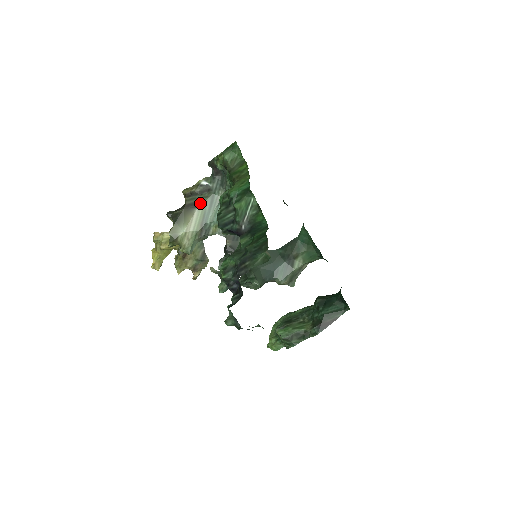
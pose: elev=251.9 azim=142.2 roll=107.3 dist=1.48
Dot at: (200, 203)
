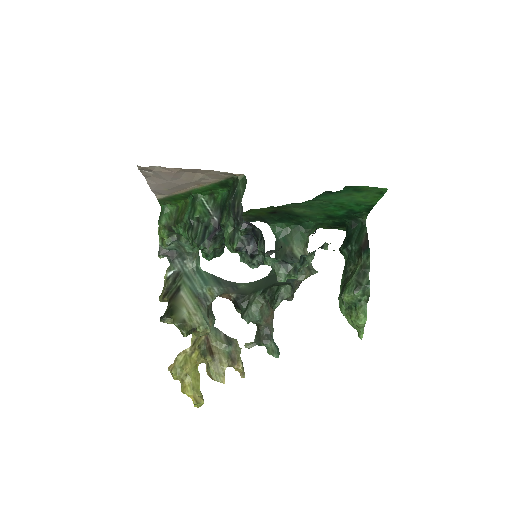
Dot at: (180, 286)
